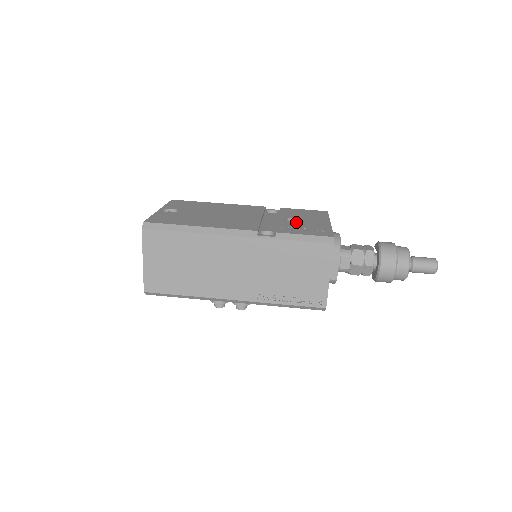
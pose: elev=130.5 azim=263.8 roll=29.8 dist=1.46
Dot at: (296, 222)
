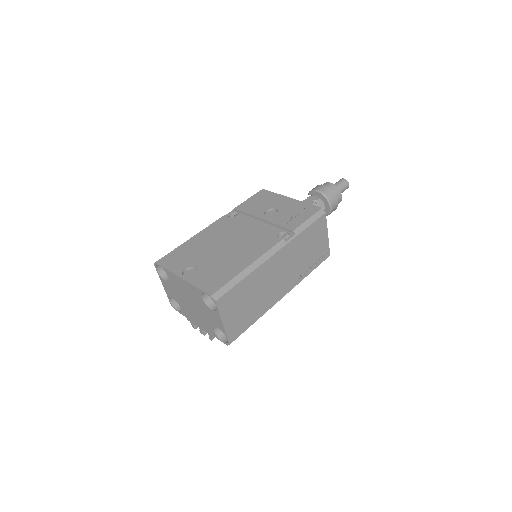
Dot at: (277, 213)
